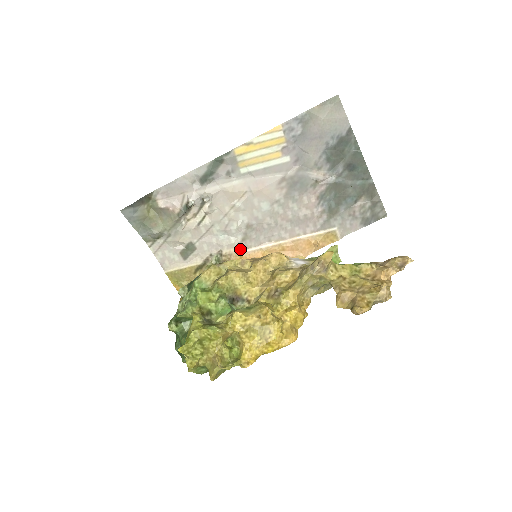
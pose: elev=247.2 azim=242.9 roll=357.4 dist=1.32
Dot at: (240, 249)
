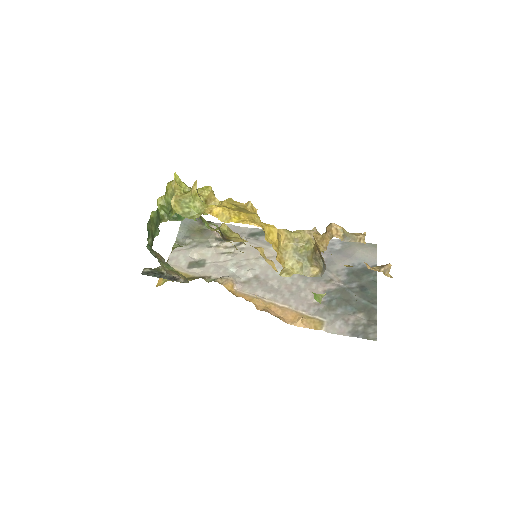
Dot at: (236, 286)
